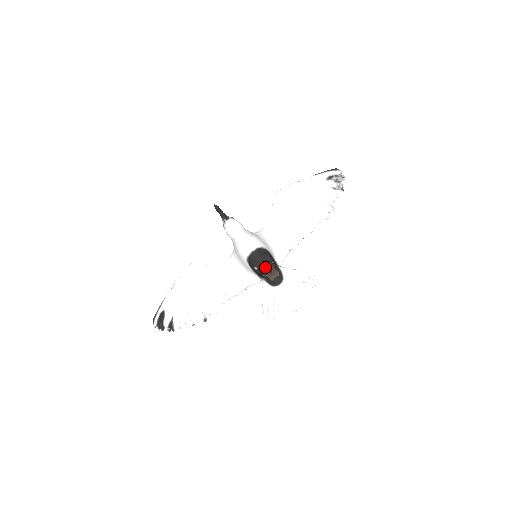
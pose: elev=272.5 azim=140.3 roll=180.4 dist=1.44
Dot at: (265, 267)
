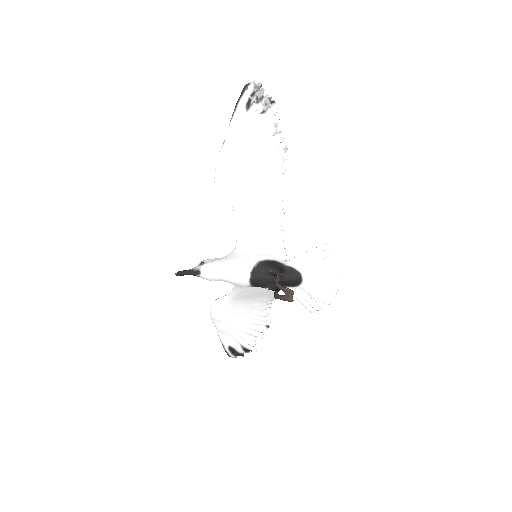
Dot at: (274, 282)
